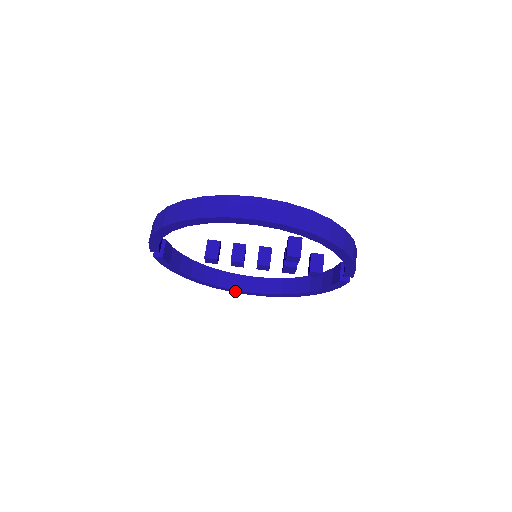
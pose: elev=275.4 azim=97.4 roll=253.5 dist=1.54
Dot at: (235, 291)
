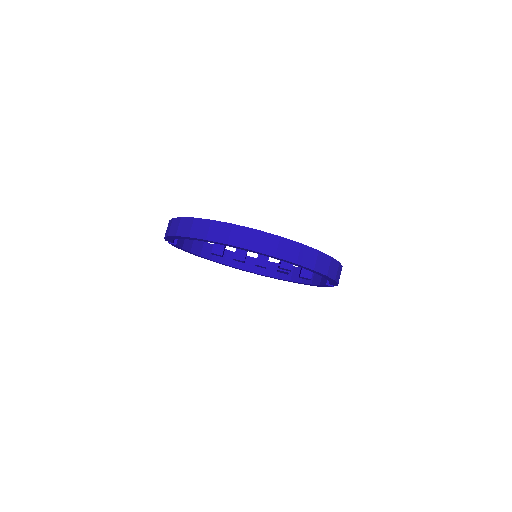
Dot at: (239, 269)
